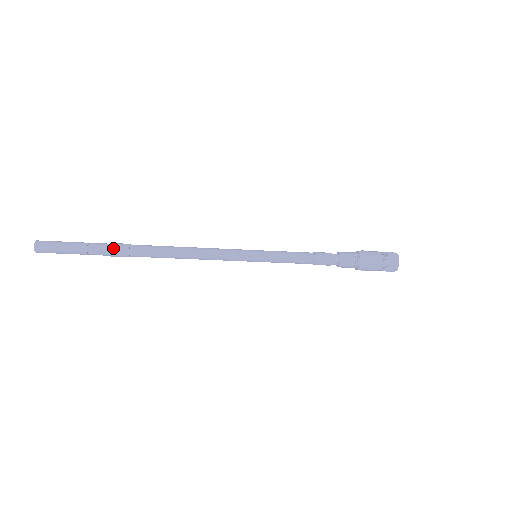
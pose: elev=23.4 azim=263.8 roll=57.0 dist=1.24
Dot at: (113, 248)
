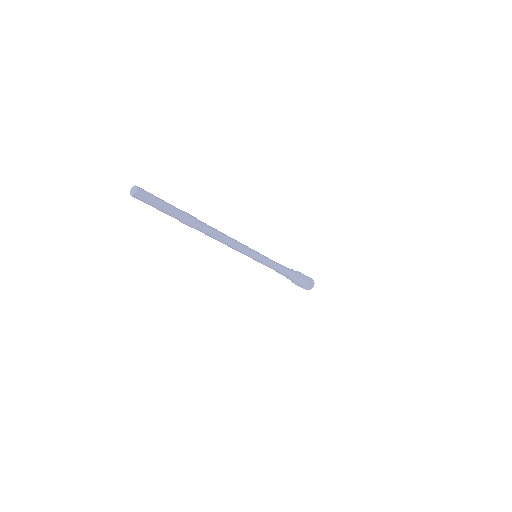
Dot at: (188, 217)
